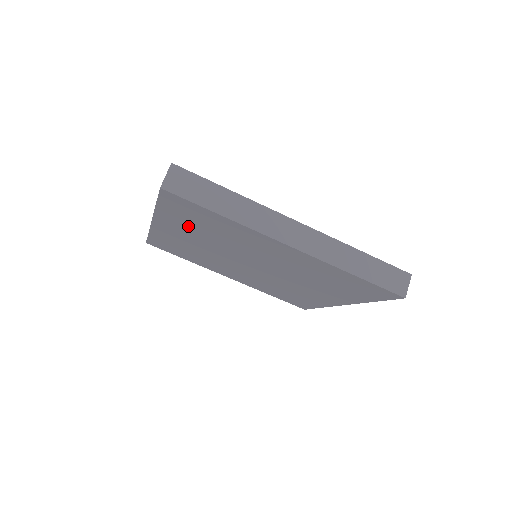
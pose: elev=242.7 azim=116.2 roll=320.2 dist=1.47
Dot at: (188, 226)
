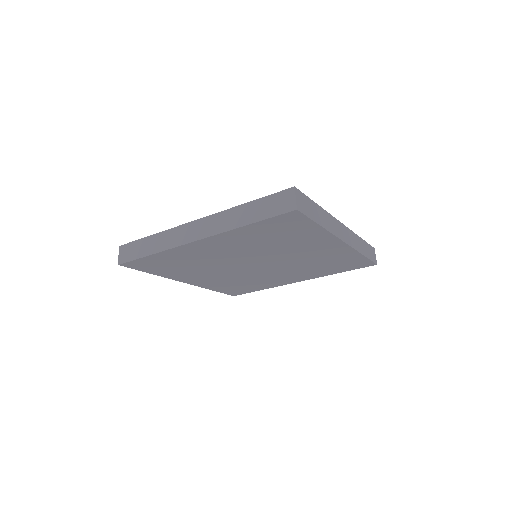
Dot at: (250, 239)
